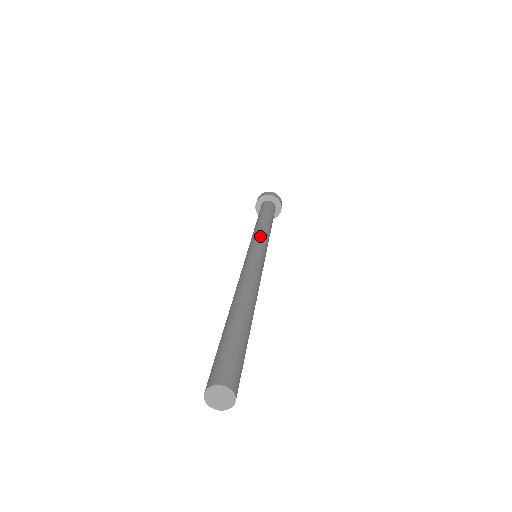
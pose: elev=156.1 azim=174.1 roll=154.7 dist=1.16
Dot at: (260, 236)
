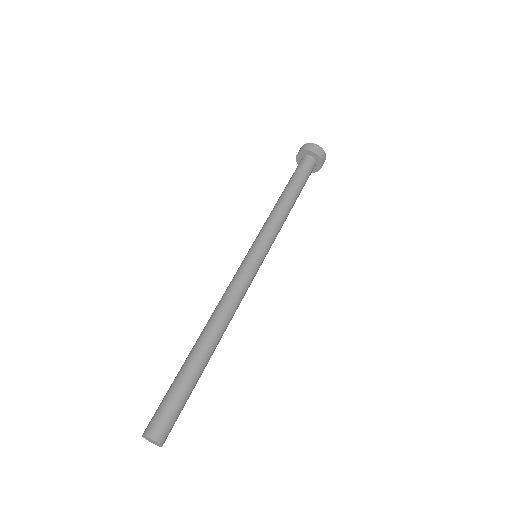
Dot at: (273, 233)
